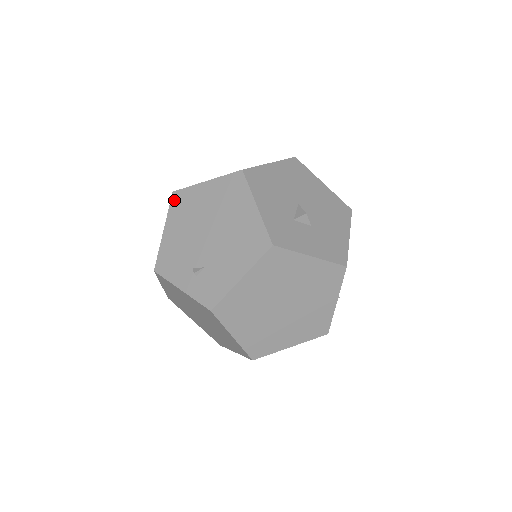
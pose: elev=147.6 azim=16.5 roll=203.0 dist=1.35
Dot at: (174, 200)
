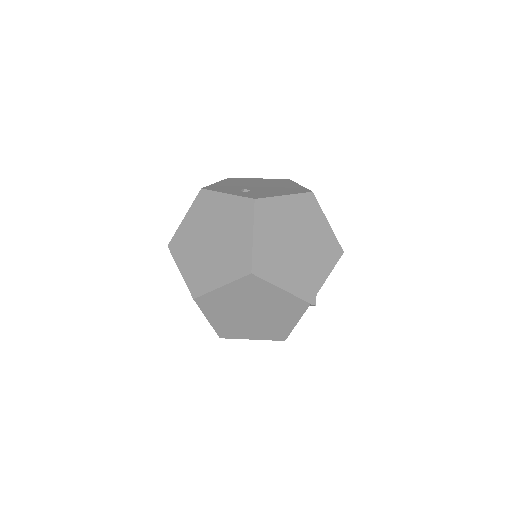
Dot at: (230, 179)
